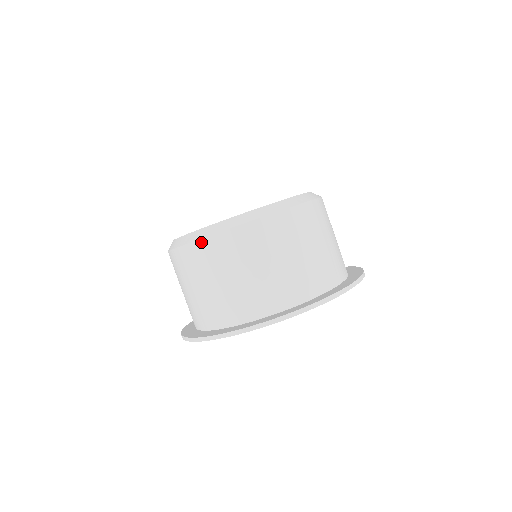
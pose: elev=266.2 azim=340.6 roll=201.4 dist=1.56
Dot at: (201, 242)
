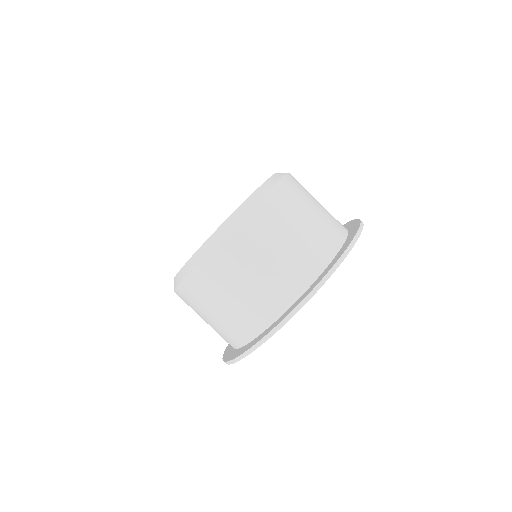
Dot at: (235, 229)
